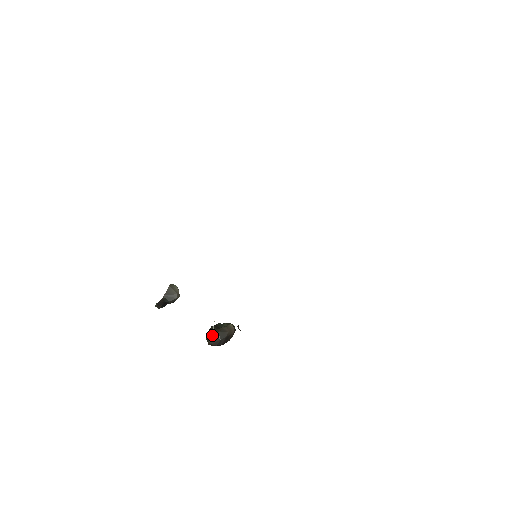
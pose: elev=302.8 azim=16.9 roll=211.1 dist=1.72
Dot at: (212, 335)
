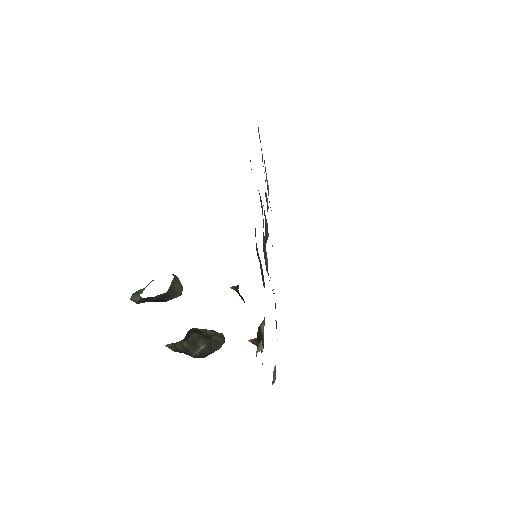
Dot at: (205, 346)
